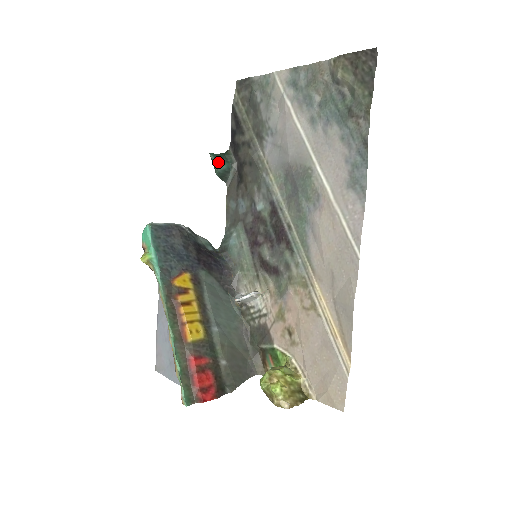
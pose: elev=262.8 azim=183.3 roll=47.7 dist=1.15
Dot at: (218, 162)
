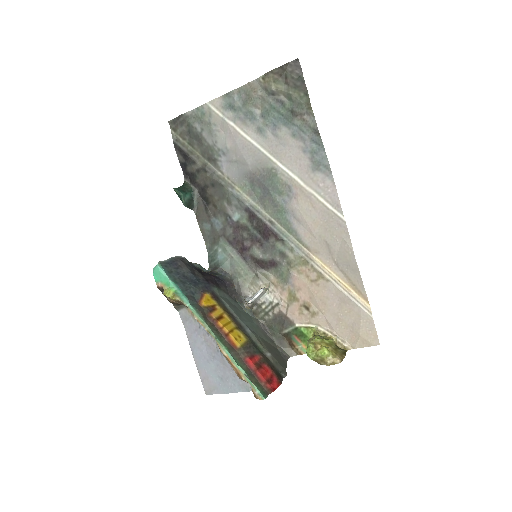
Dot at: (183, 194)
